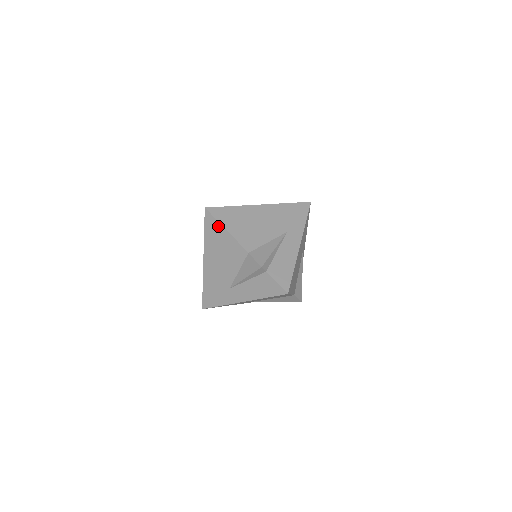
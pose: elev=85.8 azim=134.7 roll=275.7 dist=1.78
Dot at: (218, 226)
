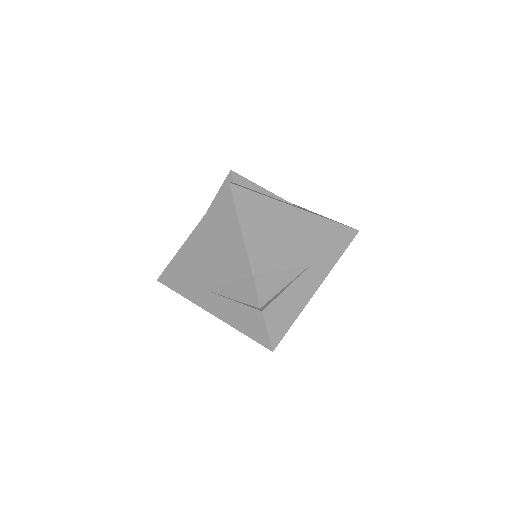
Dot at: (233, 217)
